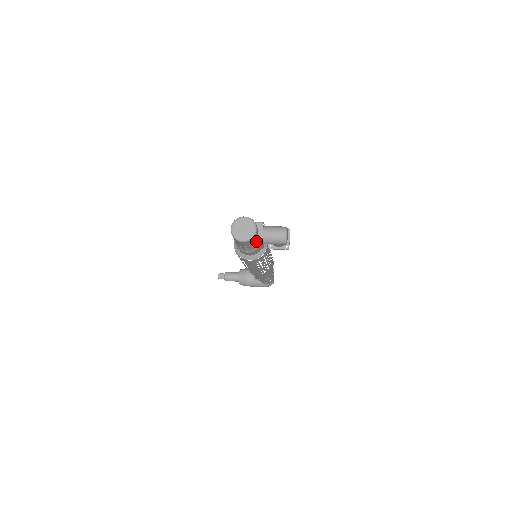
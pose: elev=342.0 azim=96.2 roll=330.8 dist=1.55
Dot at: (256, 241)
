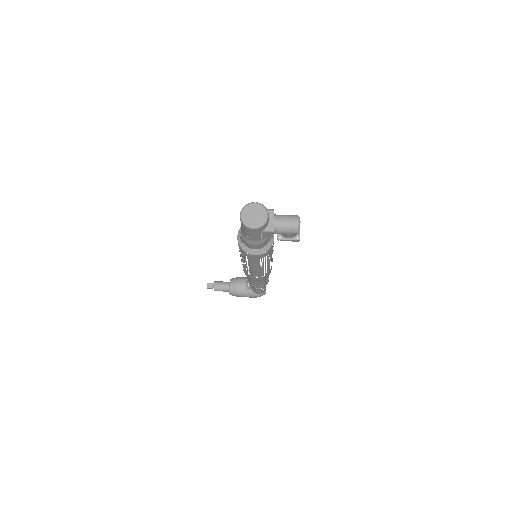
Dot at: (267, 229)
